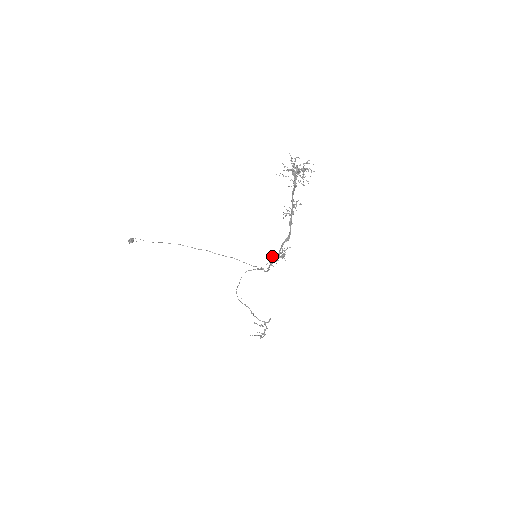
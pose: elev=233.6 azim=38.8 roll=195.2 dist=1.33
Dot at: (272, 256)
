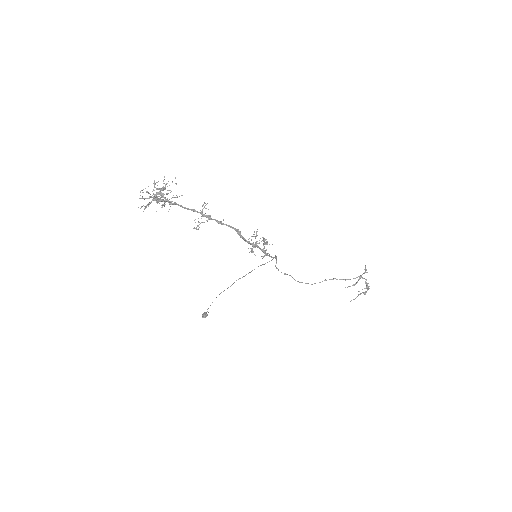
Dot at: (252, 251)
